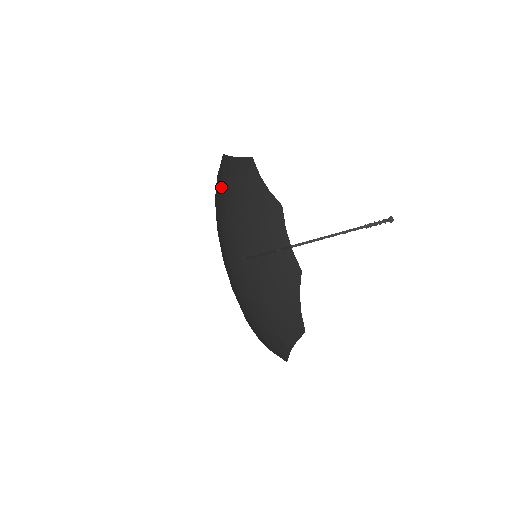
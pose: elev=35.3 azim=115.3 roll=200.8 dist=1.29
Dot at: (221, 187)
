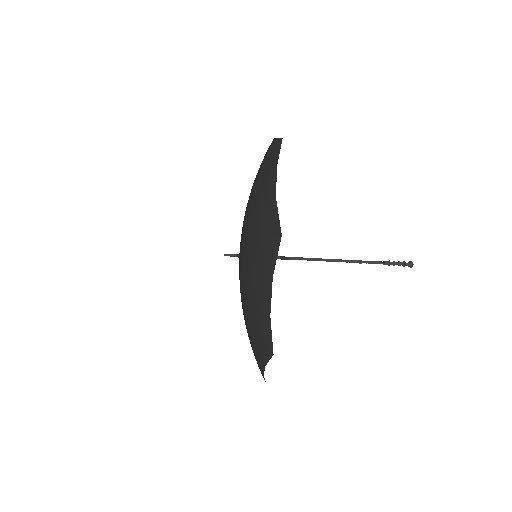
Dot at: (263, 175)
